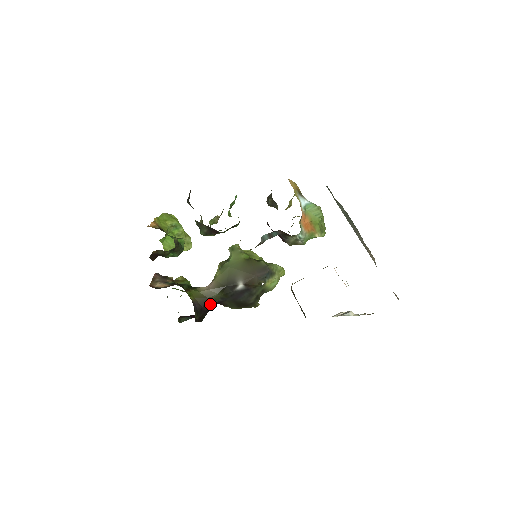
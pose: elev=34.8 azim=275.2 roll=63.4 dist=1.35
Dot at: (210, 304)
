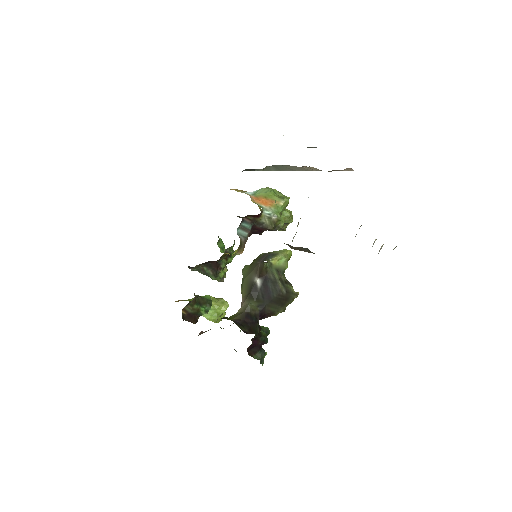
Dot at: (251, 315)
